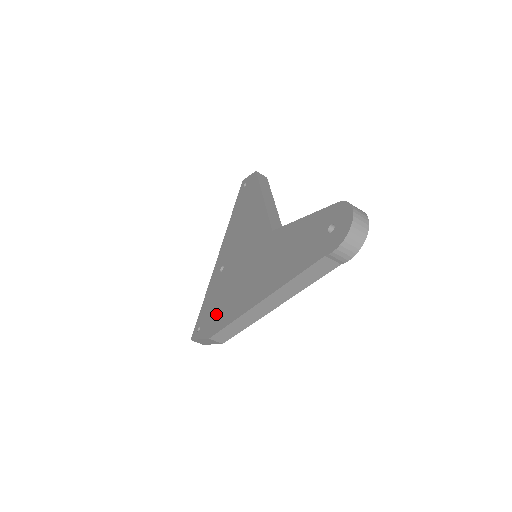
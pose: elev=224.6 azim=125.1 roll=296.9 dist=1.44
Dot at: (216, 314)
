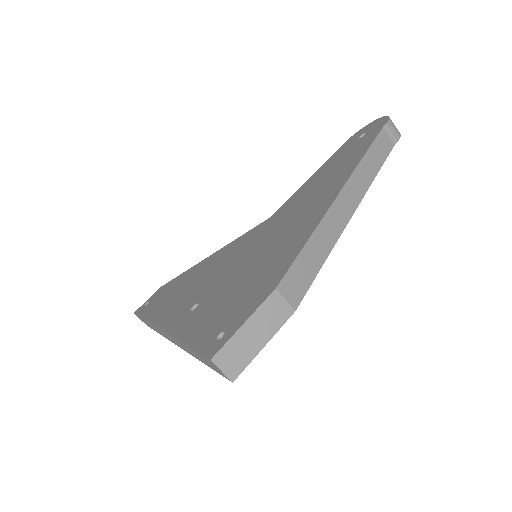
Dot at: (254, 285)
